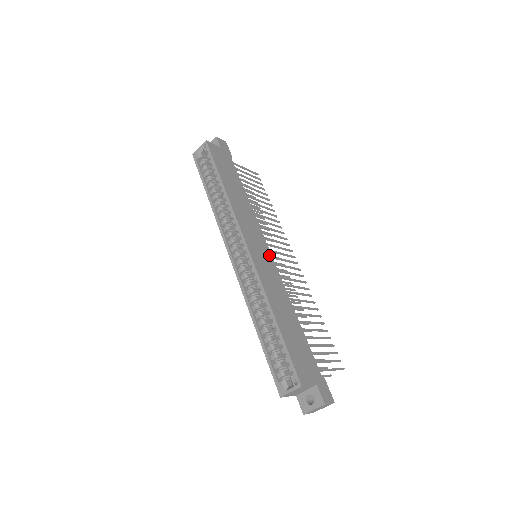
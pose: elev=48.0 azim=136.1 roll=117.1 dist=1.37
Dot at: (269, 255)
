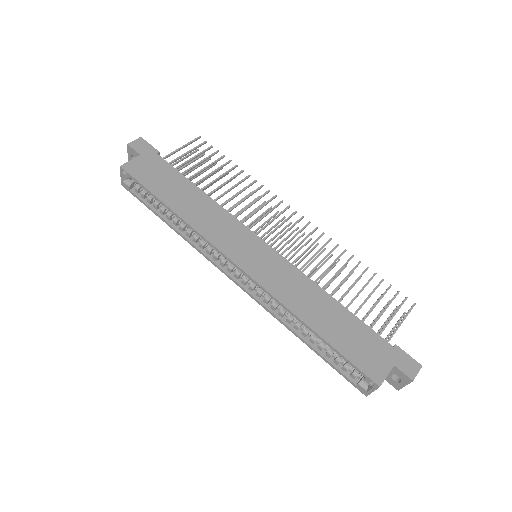
Dot at: (267, 249)
